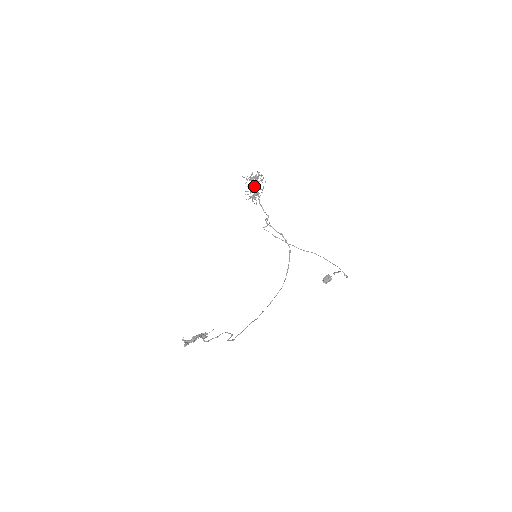
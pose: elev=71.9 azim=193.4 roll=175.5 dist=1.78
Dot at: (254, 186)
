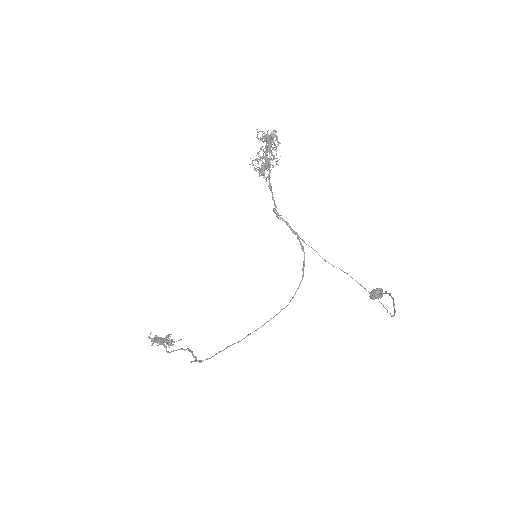
Dot at: (265, 153)
